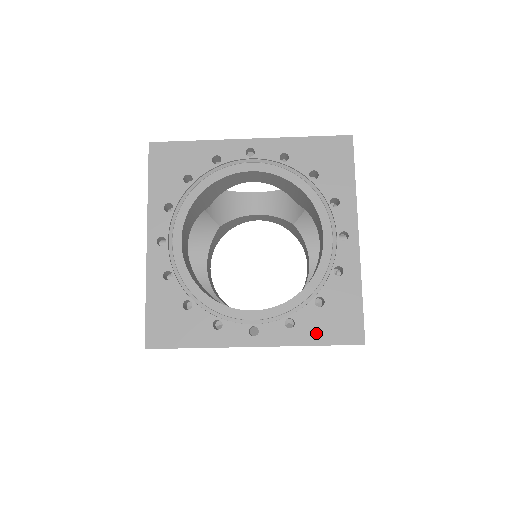
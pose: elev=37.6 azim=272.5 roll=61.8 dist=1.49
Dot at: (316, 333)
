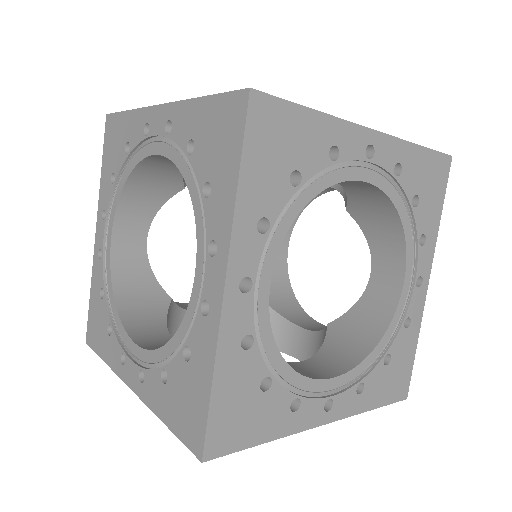
Dot at: occluded
